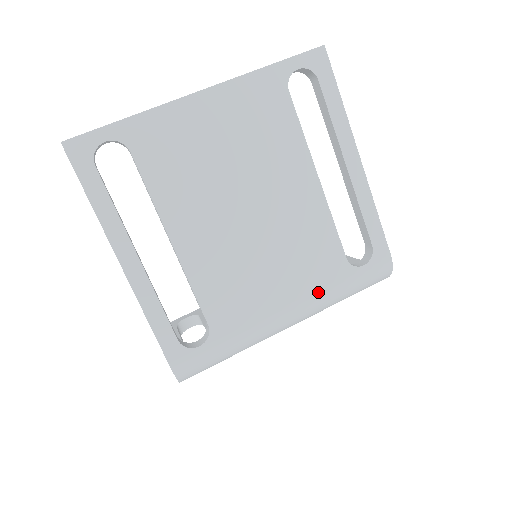
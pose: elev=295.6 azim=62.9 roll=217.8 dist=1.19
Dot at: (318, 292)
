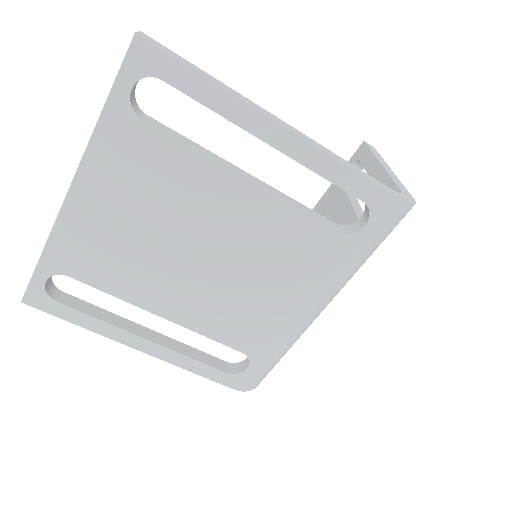
Dot at: (328, 277)
